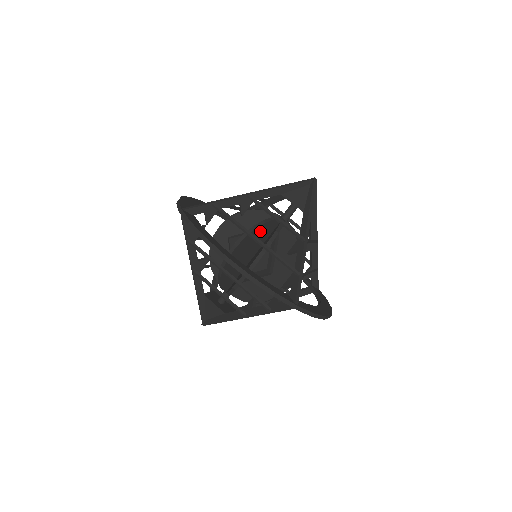
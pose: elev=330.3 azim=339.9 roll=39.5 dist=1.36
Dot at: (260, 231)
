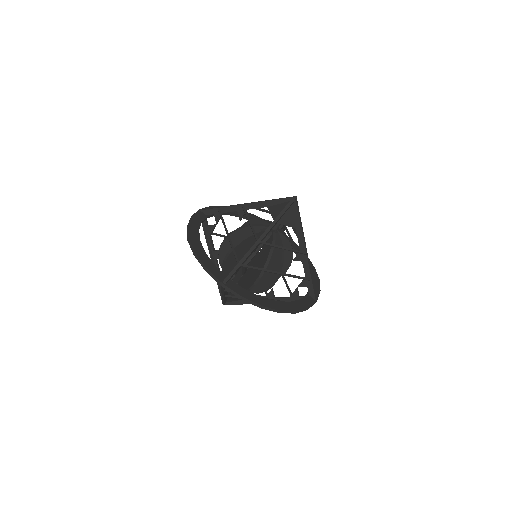
Dot at: occluded
